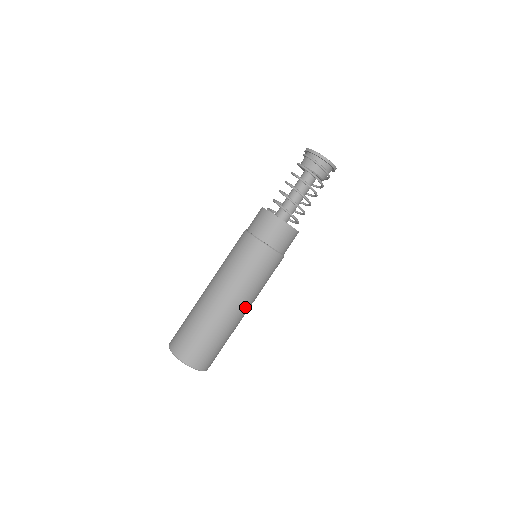
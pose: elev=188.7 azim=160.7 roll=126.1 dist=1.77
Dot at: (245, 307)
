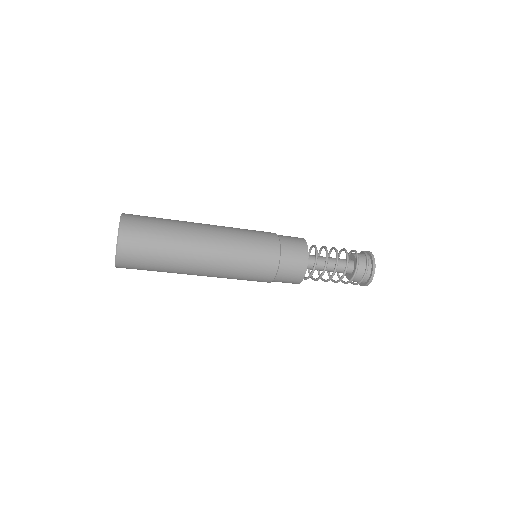
Dot at: (206, 274)
